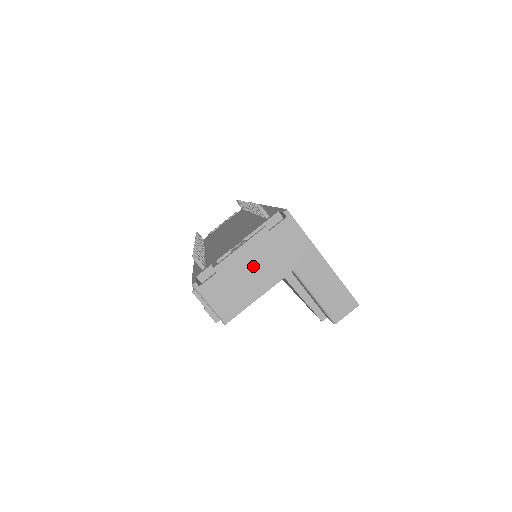
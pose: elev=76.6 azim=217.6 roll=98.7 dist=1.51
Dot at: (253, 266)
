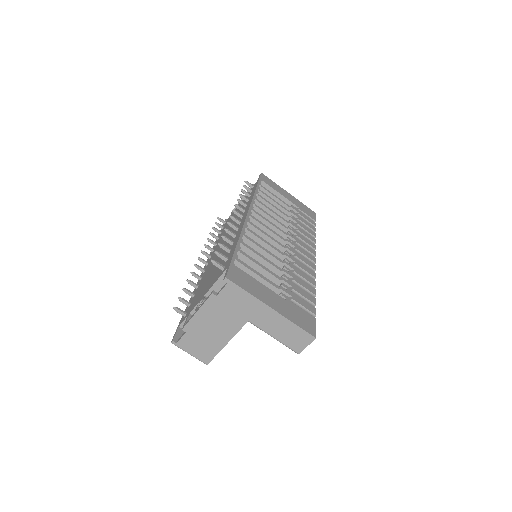
Dot at: (213, 323)
